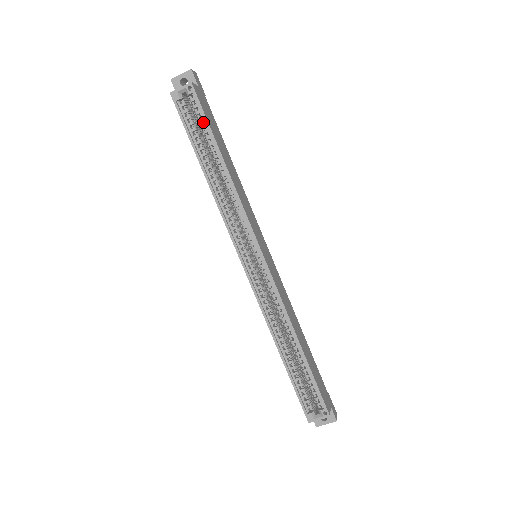
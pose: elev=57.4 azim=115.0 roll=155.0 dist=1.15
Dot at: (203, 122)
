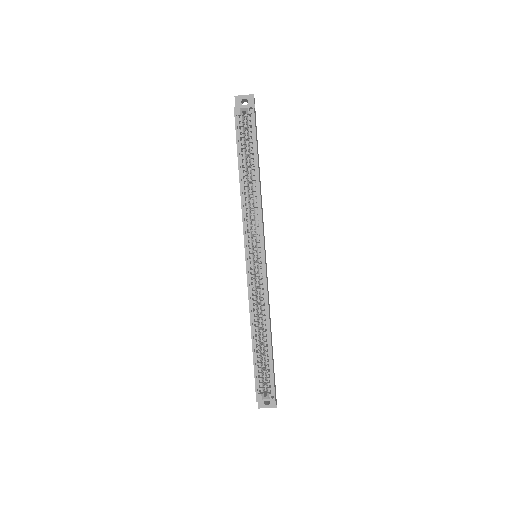
Dot at: occluded
